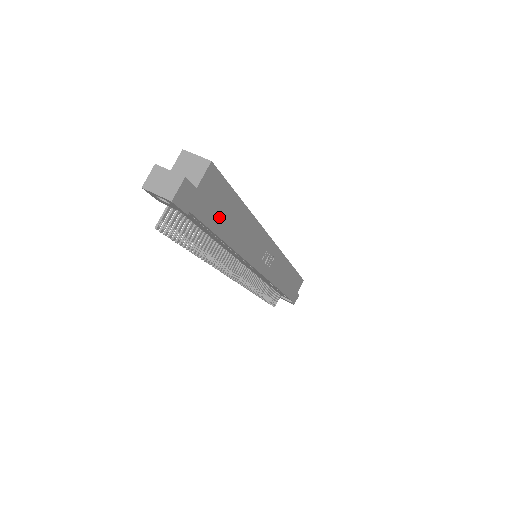
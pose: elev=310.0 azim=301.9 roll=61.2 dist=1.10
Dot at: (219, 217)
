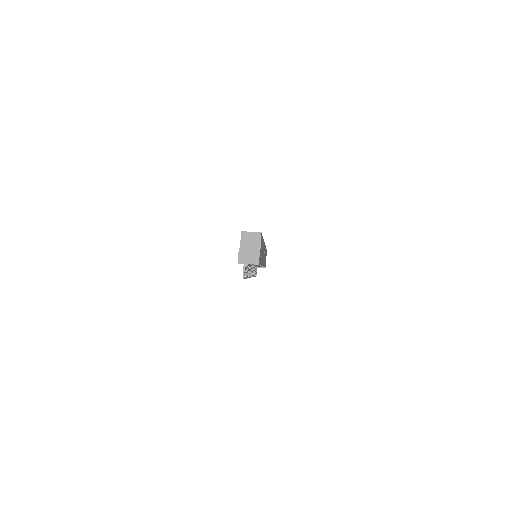
Dot at: (261, 254)
